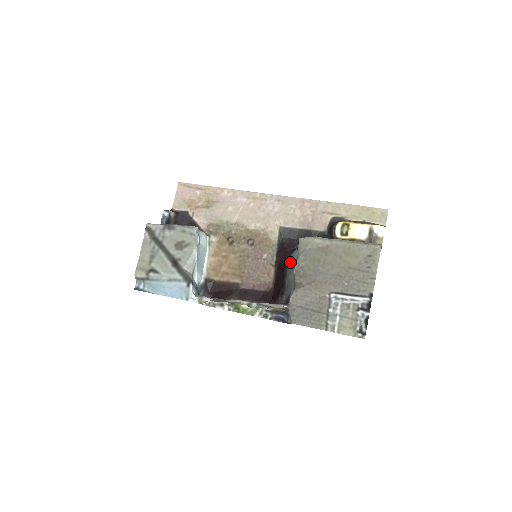
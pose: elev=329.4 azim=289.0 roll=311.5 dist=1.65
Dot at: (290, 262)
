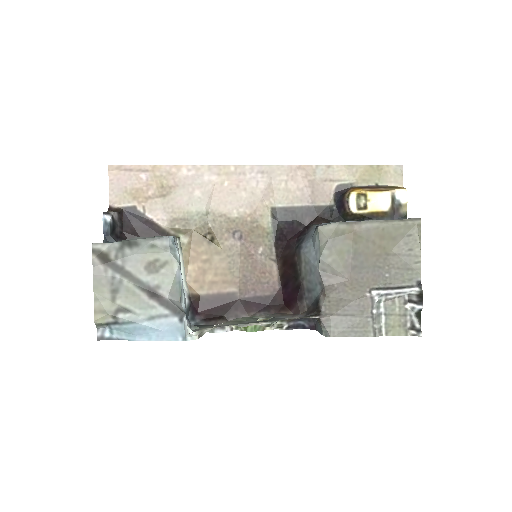
Dot at: (305, 257)
